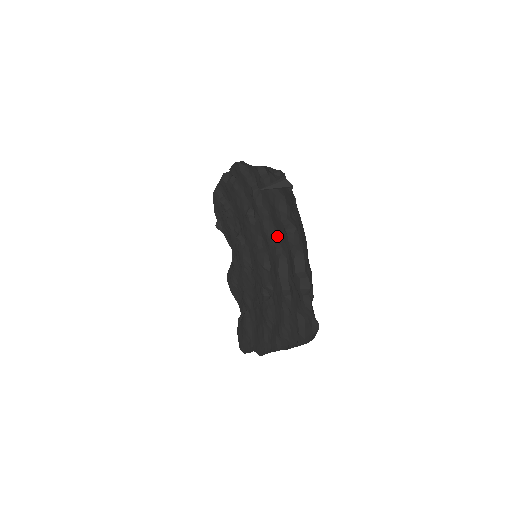
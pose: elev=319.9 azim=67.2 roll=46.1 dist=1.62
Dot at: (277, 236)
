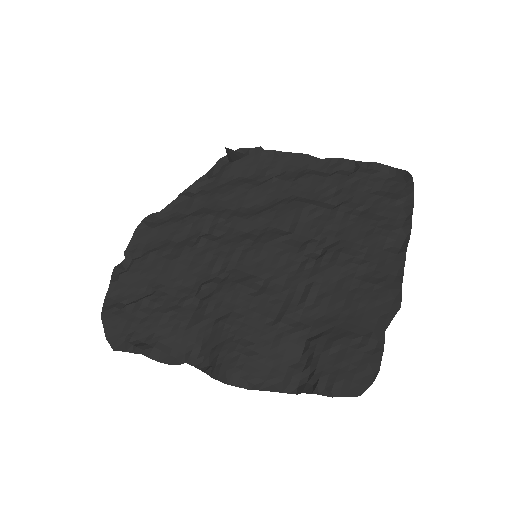
Dot at: (265, 206)
